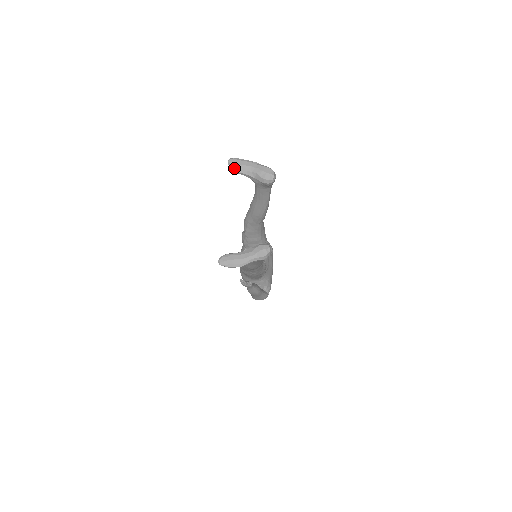
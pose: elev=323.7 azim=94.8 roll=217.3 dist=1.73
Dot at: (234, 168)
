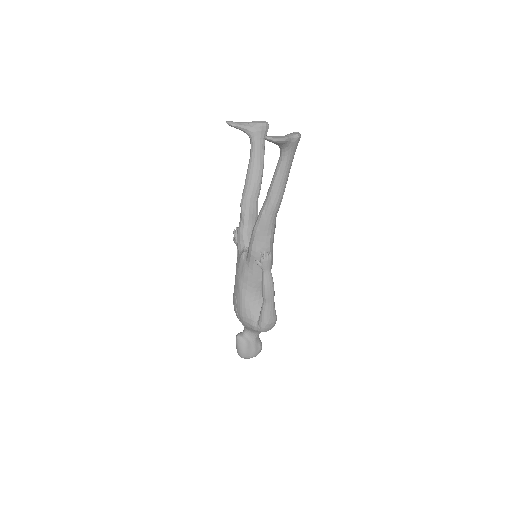
Dot at: (234, 123)
